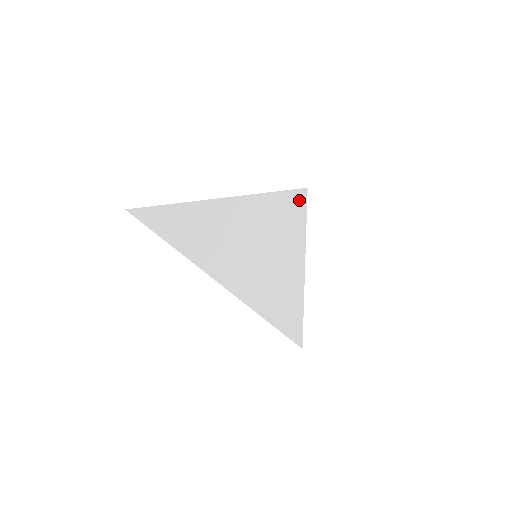
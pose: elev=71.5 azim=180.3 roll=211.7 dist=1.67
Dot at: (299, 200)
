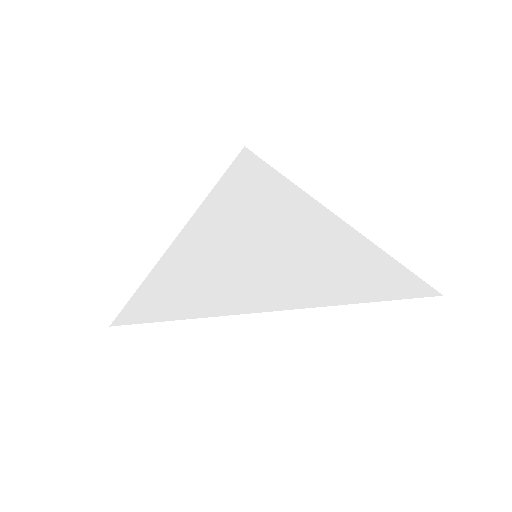
Dot at: (248, 165)
